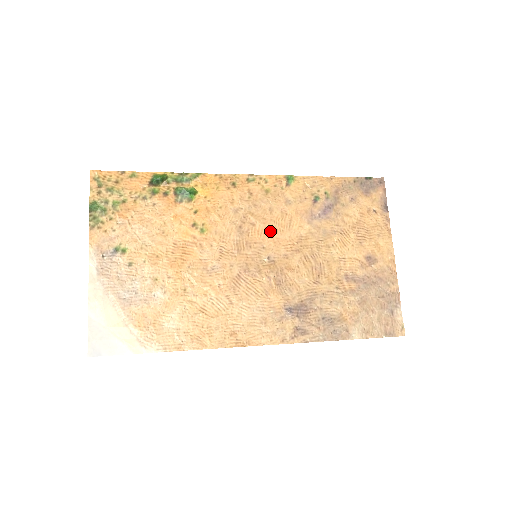
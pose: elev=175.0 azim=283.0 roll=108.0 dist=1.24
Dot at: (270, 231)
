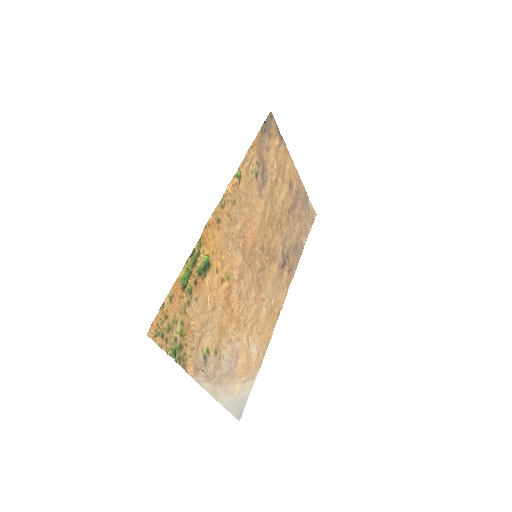
Dot at: (252, 230)
